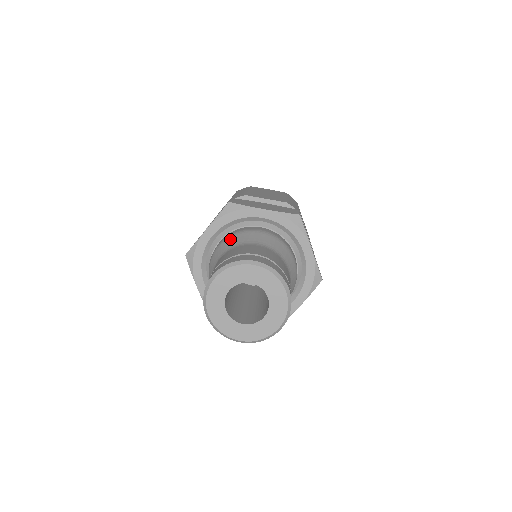
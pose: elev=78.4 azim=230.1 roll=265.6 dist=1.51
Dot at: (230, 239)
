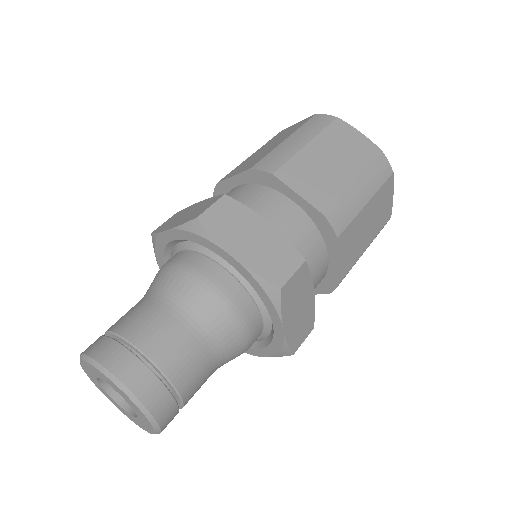
Dot at: (172, 275)
